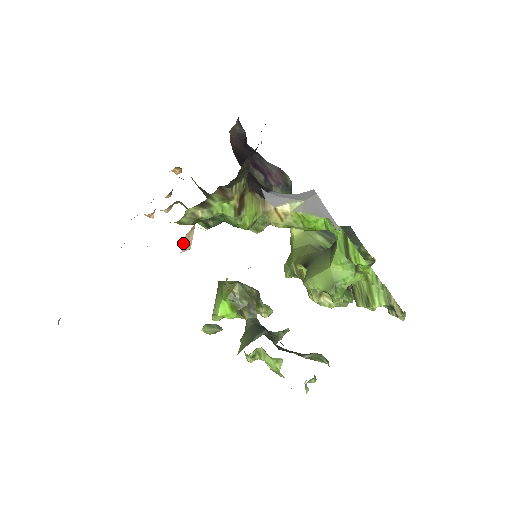
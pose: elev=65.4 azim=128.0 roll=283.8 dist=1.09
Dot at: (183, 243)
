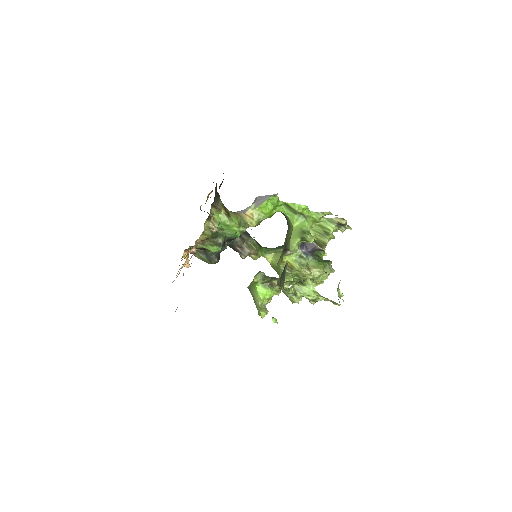
Dot at: occluded
